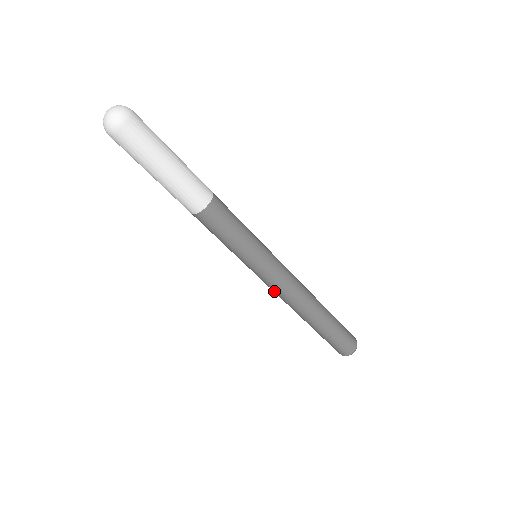
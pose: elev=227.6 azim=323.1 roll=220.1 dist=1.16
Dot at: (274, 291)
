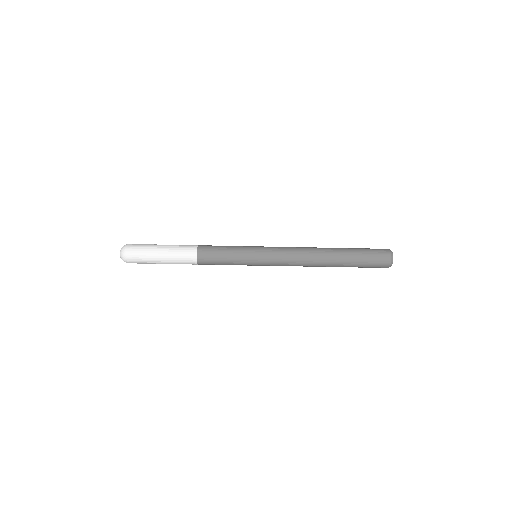
Dot at: occluded
